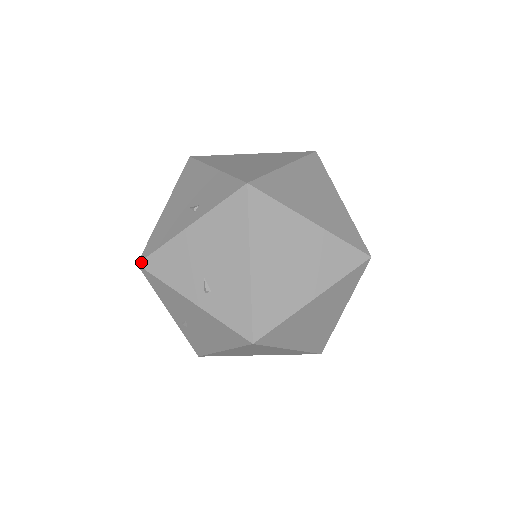
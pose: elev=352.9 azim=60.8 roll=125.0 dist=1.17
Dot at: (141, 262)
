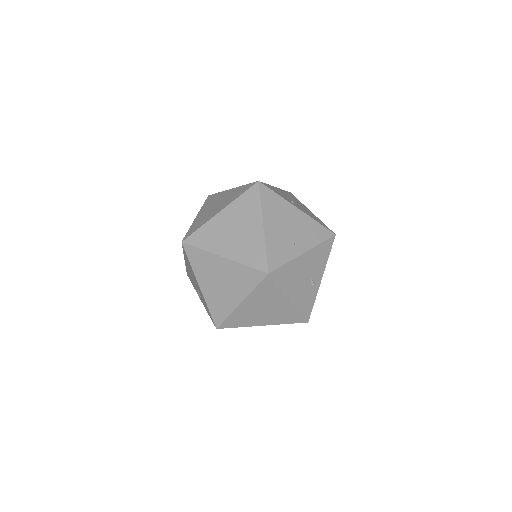
Dot at: (187, 274)
